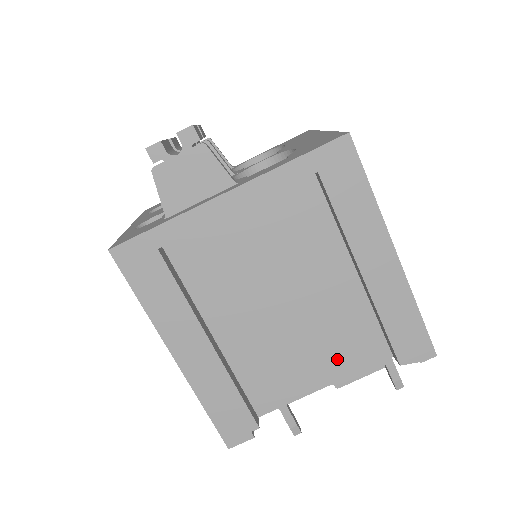
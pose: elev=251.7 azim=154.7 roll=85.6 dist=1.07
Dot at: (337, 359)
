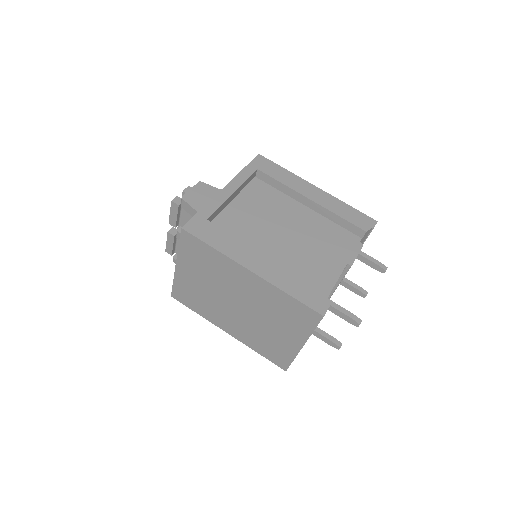
Dot at: (337, 250)
